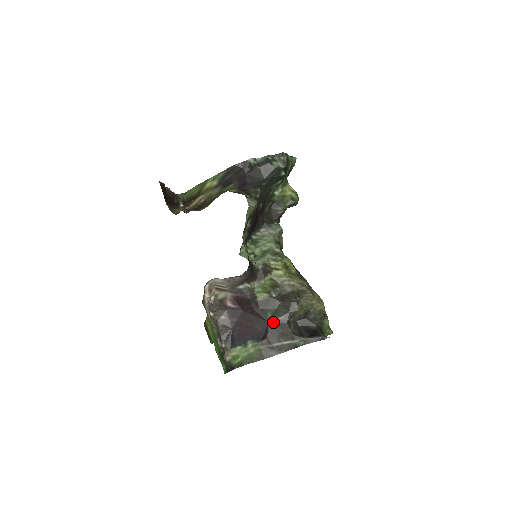
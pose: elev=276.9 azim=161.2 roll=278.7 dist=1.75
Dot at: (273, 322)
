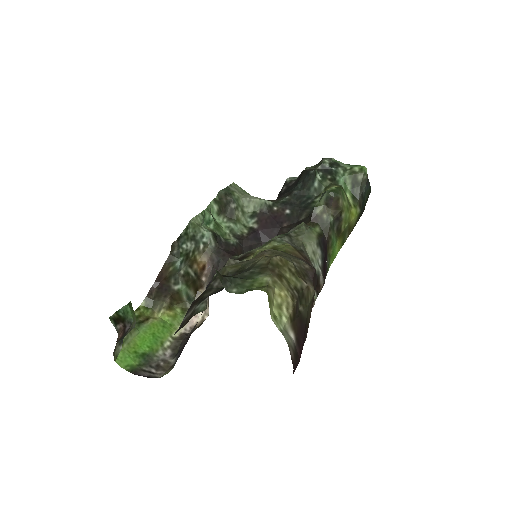
Dot at: occluded
